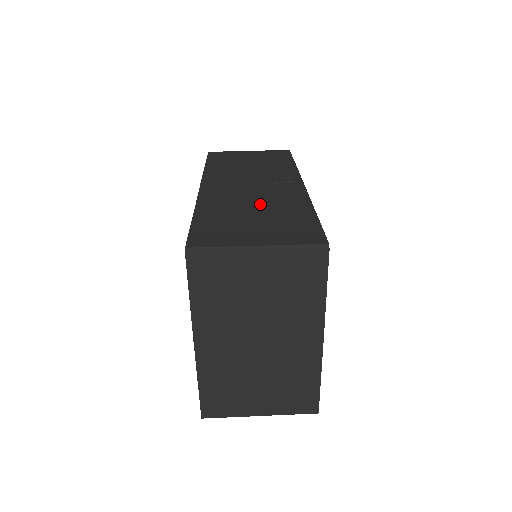
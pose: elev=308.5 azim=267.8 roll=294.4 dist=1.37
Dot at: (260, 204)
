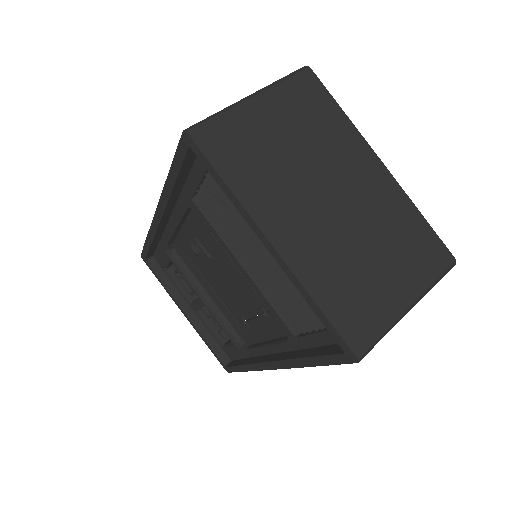
Dot at: occluded
